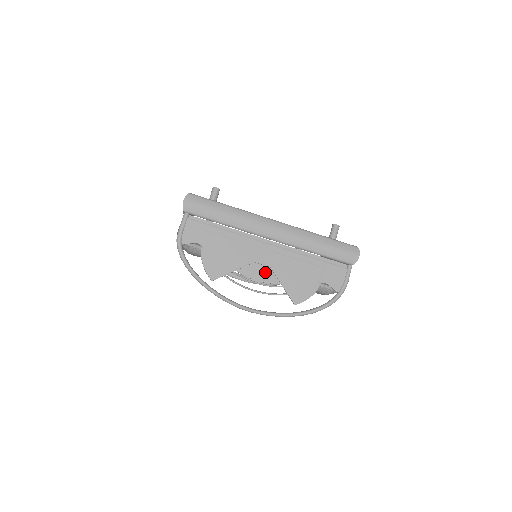
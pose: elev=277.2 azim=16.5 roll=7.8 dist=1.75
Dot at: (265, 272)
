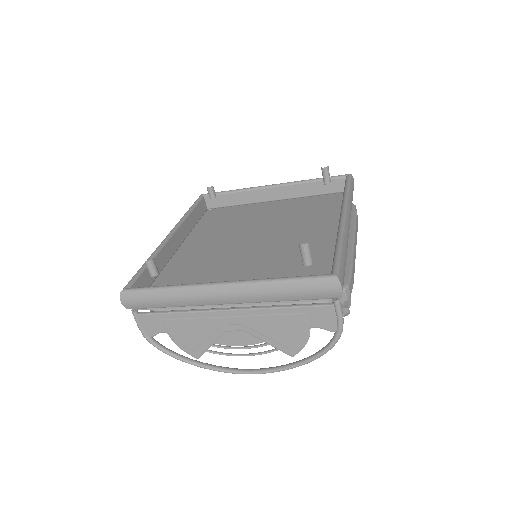
Dot at: (243, 336)
